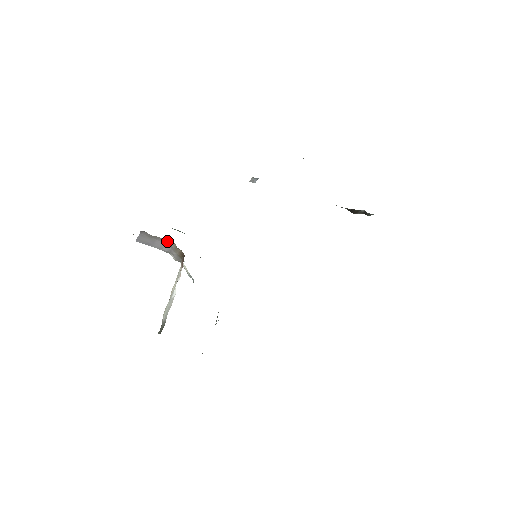
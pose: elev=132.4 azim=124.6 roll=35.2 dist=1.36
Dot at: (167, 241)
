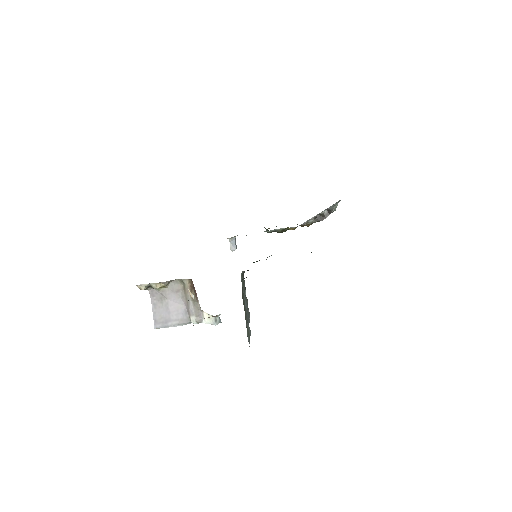
Dot at: (175, 289)
